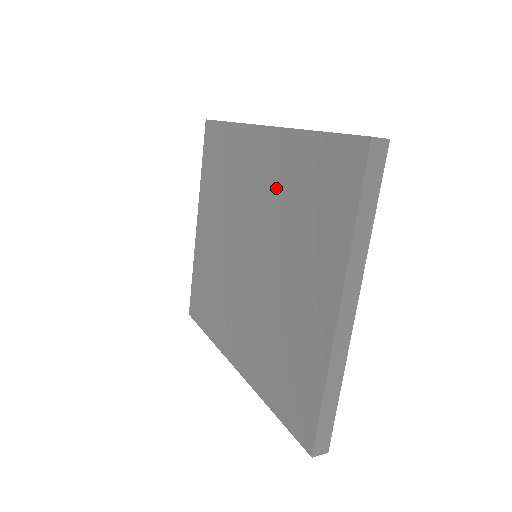
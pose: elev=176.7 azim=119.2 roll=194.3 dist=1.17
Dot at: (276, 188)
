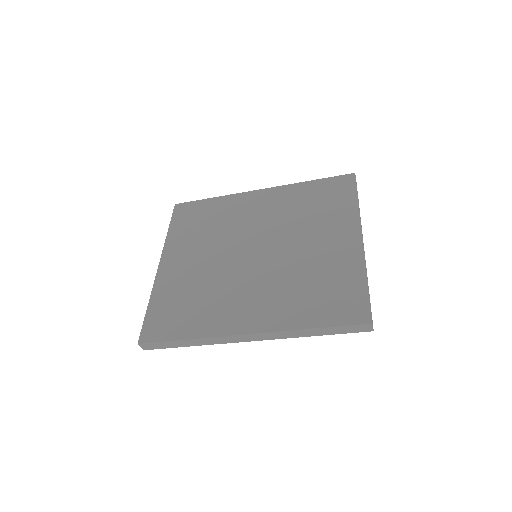
Dot at: (281, 209)
